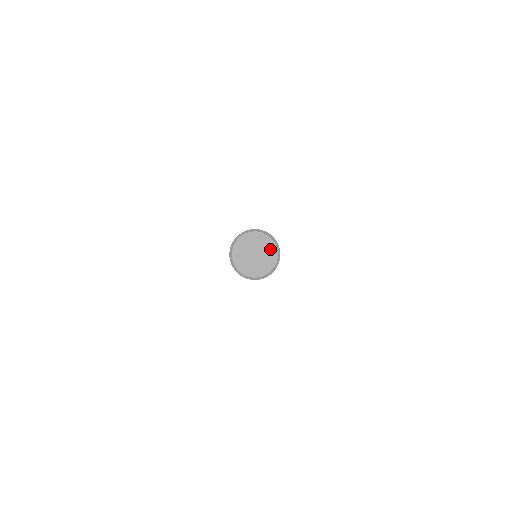
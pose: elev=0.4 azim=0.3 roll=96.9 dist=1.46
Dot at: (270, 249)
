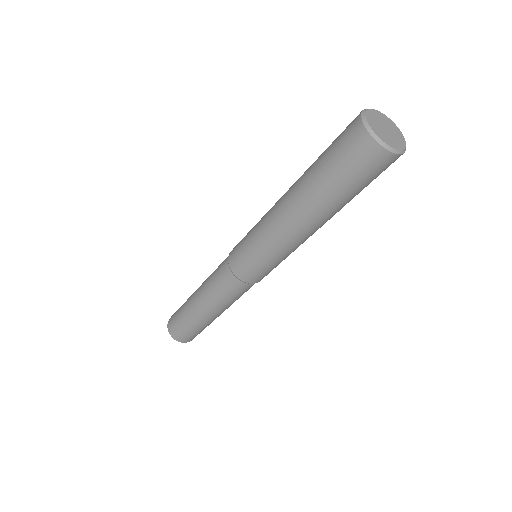
Dot at: (399, 134)
